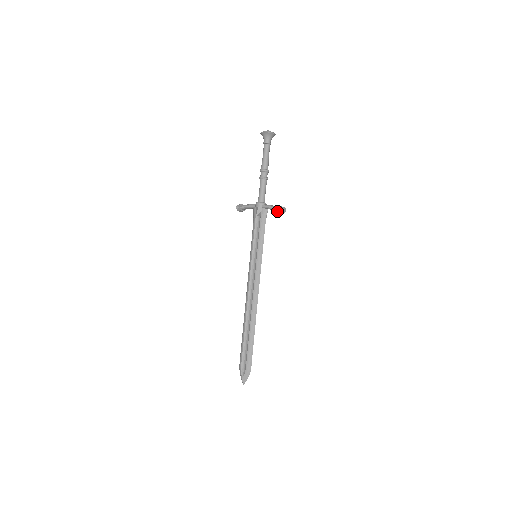
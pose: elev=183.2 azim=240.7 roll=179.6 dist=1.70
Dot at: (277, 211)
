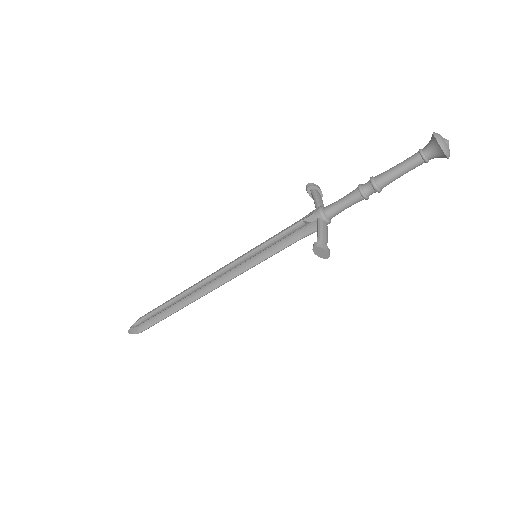
Dot at: (313, 245)
